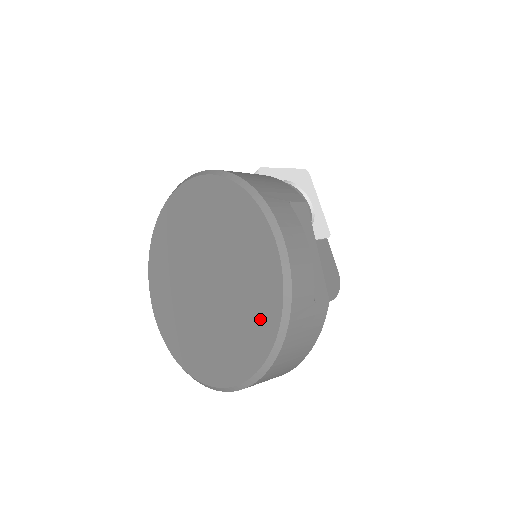
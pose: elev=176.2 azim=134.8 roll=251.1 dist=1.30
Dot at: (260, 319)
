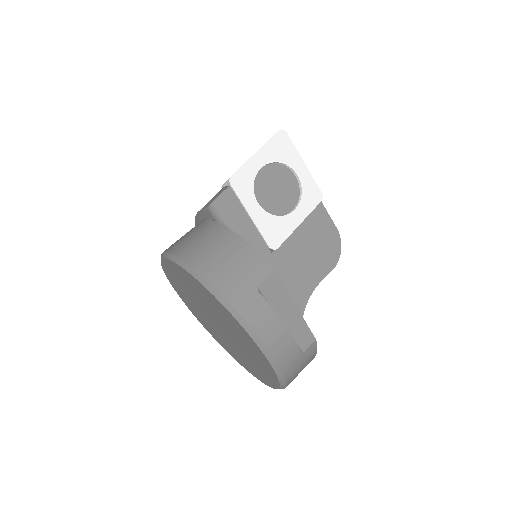
Dot at: (265, 369)
